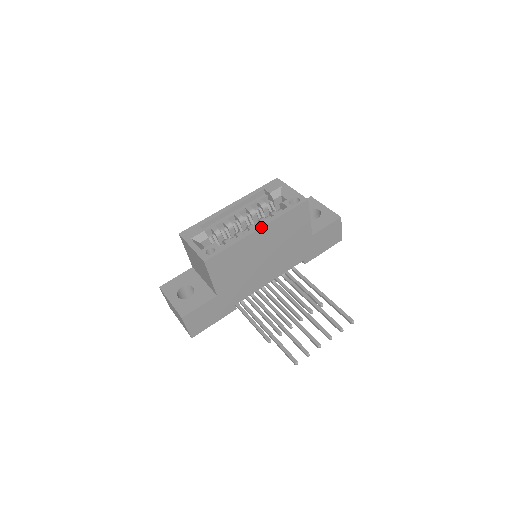
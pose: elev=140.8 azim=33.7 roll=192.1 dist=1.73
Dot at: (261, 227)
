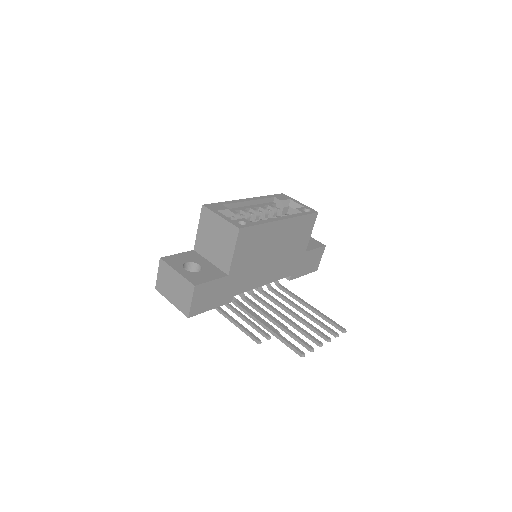
Dot at: (285, 218)
